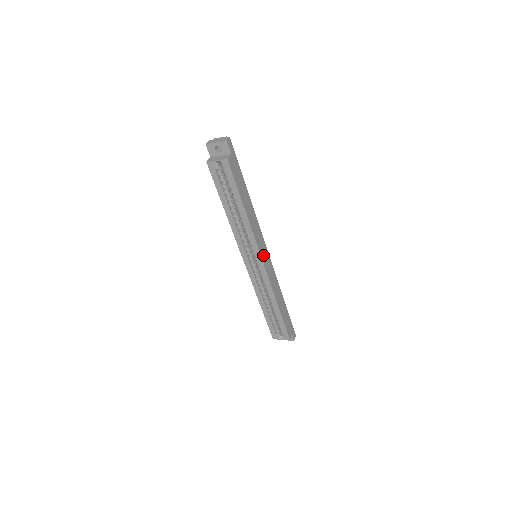
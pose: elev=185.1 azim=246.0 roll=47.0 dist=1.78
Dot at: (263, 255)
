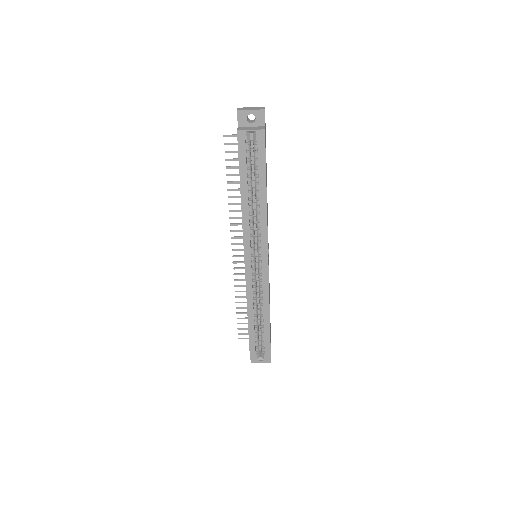
Dot at: occluded
